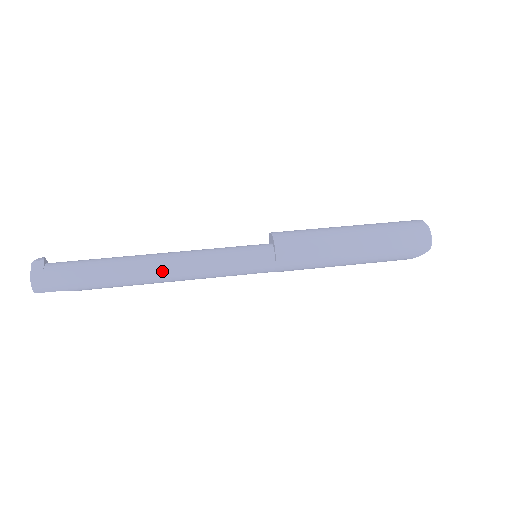
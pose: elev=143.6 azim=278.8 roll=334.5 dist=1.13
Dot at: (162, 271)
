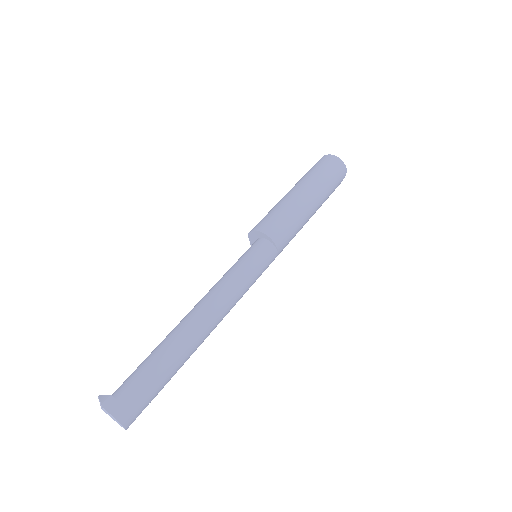
Dot at: (212, 319)
